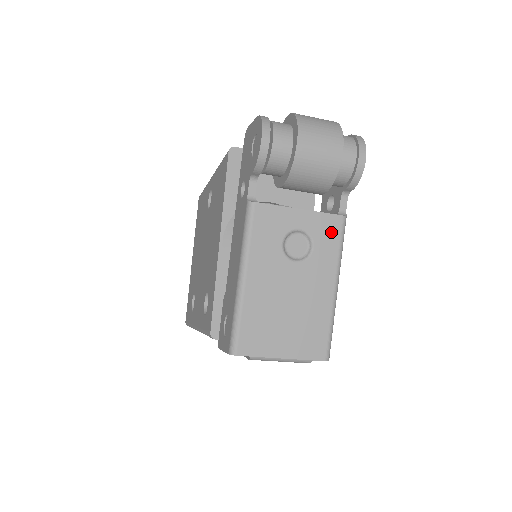
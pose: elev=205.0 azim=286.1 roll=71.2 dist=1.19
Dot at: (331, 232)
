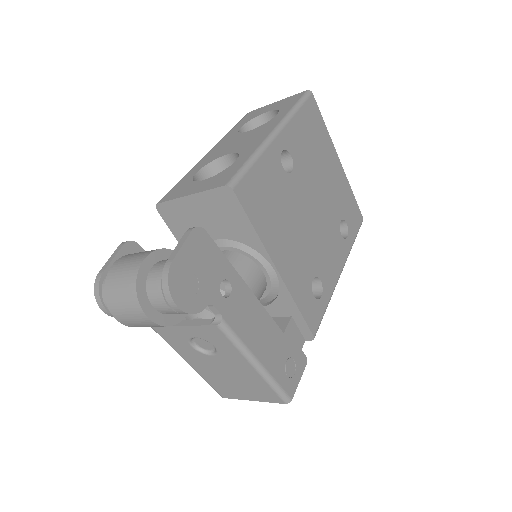
Dot at: (217, 336)
